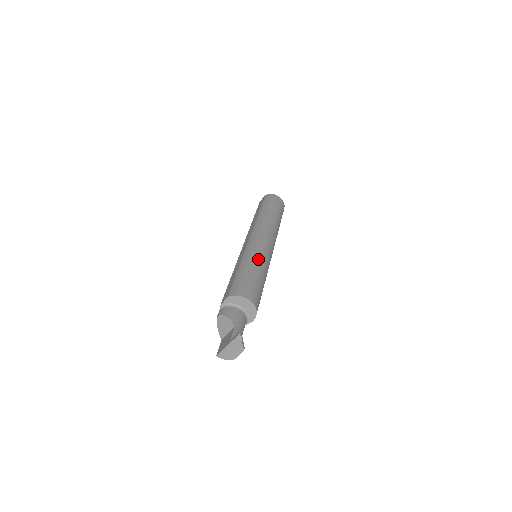
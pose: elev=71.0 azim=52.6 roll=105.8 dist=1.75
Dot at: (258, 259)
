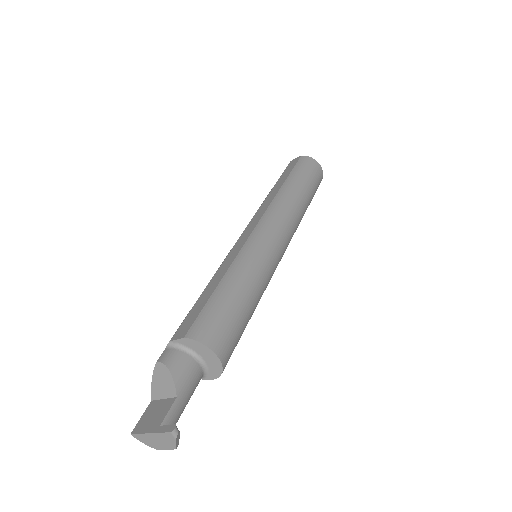
Dot at: (256, 273)
